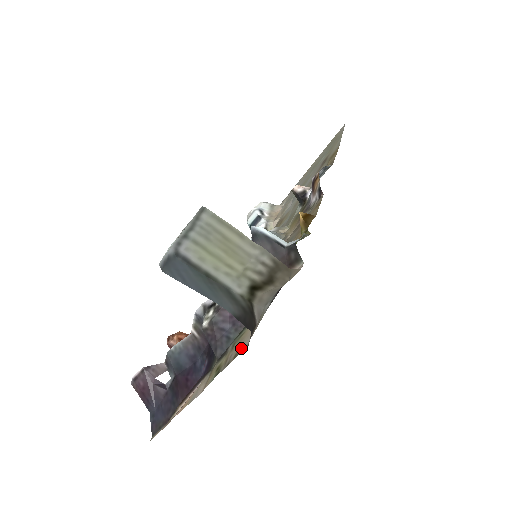
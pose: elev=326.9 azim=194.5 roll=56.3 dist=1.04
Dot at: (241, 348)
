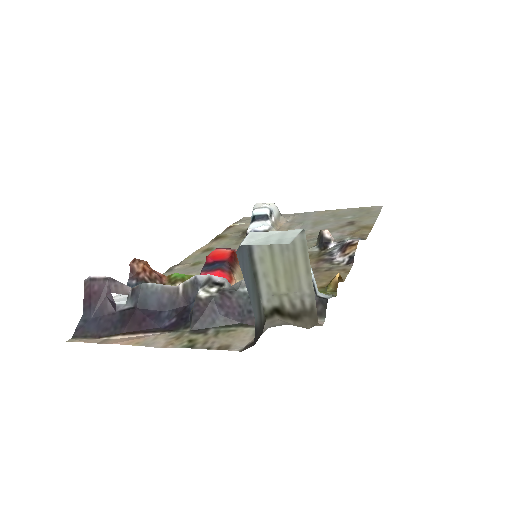
Dot at: (230, 346)
